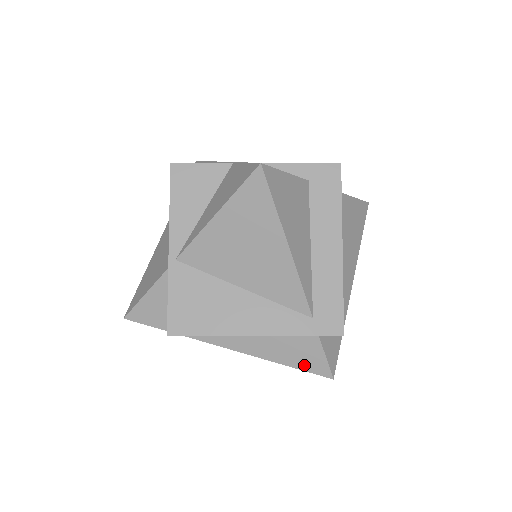
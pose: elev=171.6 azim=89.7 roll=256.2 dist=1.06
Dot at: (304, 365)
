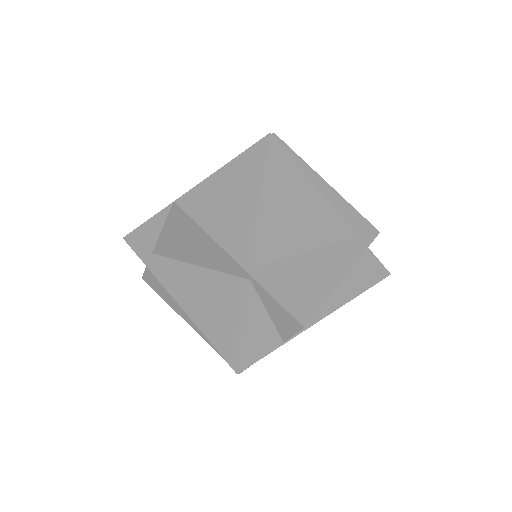
Dot at: (372, 280)
